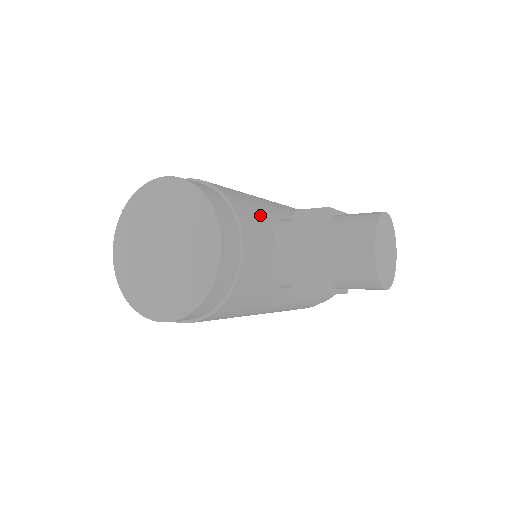
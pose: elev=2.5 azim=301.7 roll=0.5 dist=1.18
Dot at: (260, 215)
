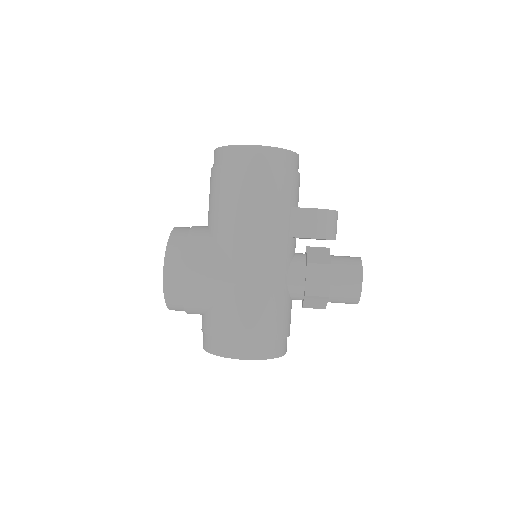
Dot at: (285, 309)
